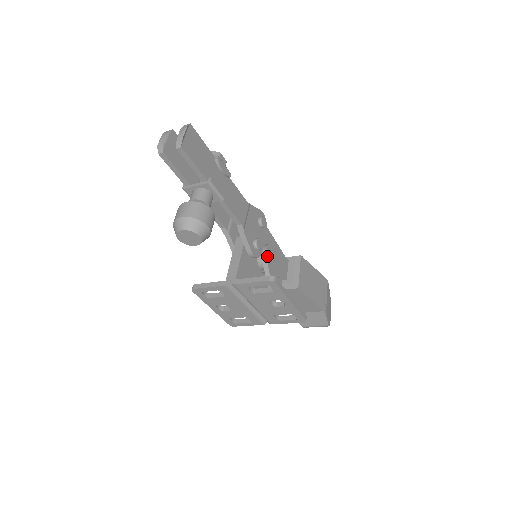
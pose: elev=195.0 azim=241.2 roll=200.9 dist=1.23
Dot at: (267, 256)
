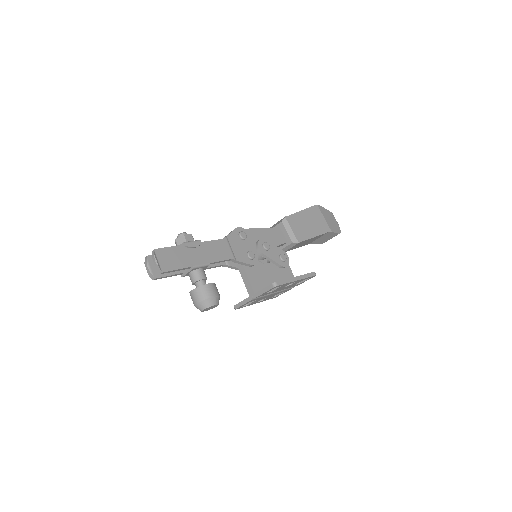
Dot at: (263, 251)
